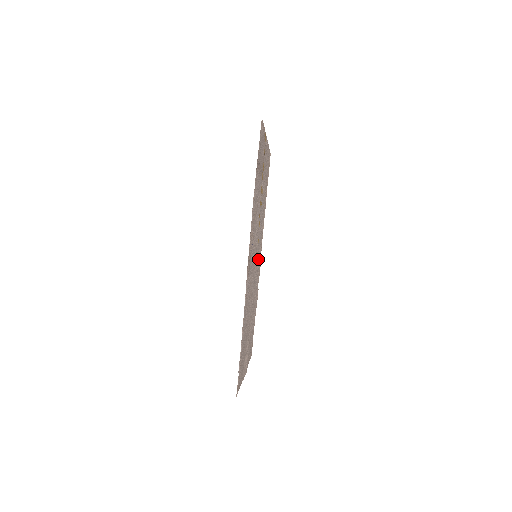
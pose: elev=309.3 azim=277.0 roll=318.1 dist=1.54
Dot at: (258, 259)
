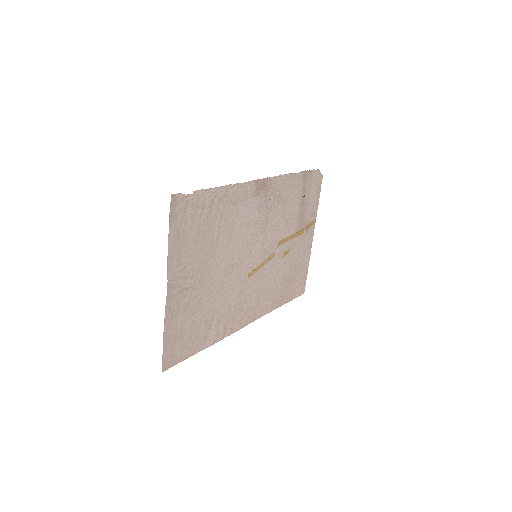
Dot at: (248, 295)
